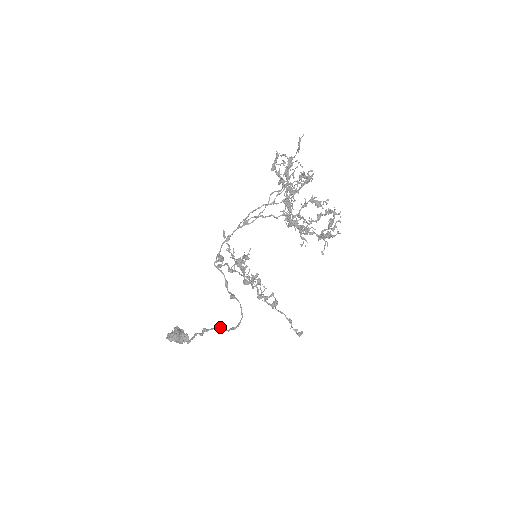
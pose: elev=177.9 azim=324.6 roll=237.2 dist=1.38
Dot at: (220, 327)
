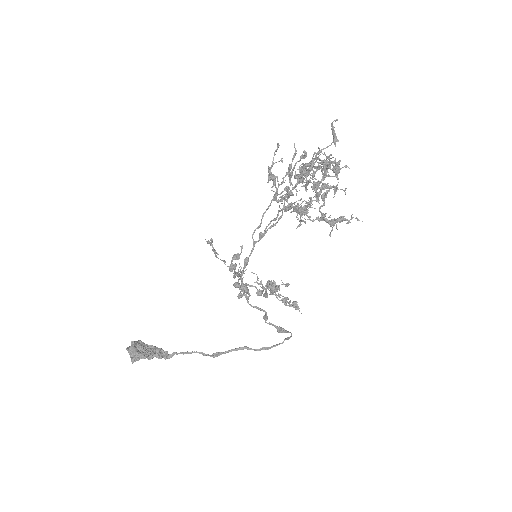
Dot at: occluded
